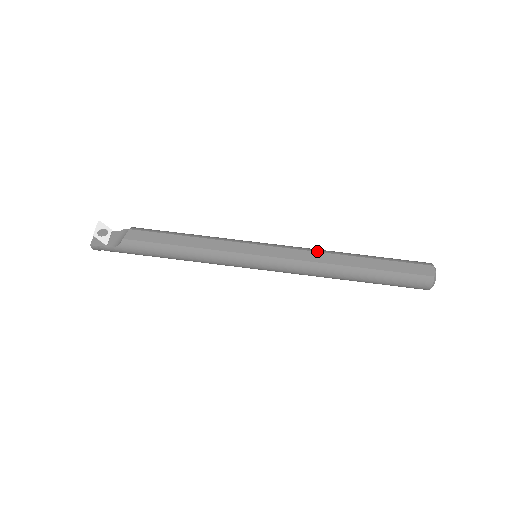
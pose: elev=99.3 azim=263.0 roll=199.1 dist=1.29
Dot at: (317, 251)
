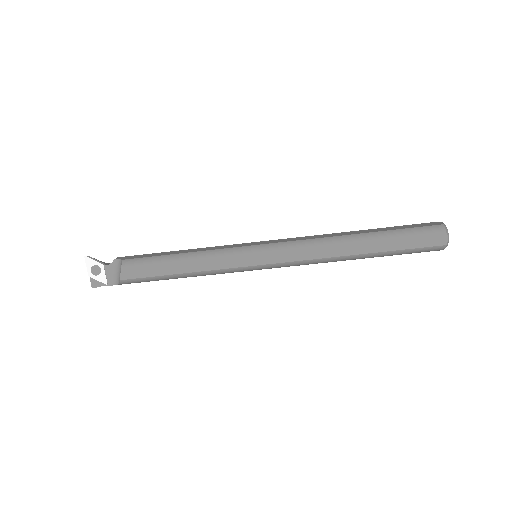
Dot at: (319, 246)
